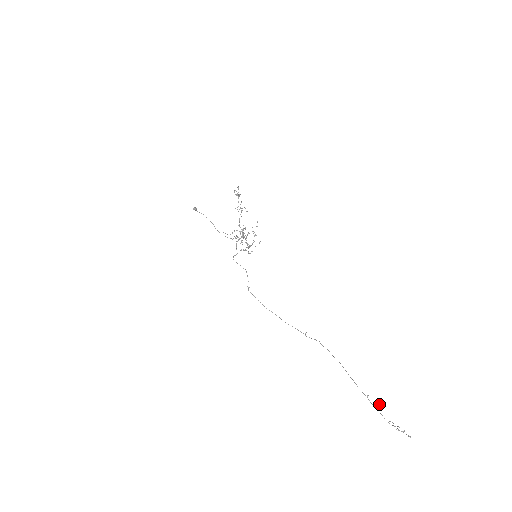
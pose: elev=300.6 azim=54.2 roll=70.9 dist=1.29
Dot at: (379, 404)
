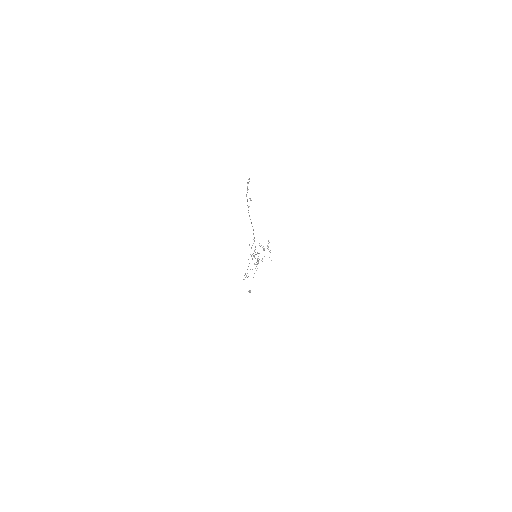
Dot at: (251, 200)
